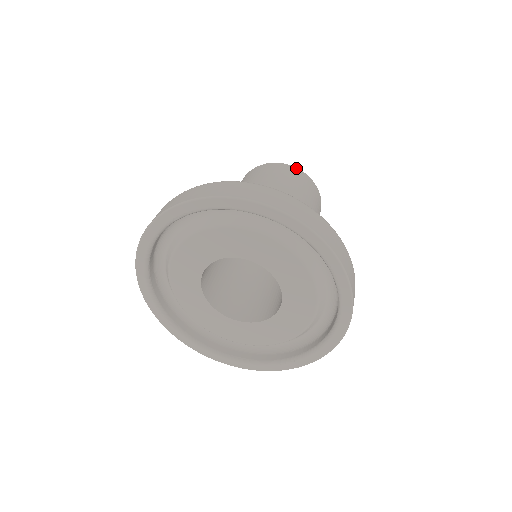
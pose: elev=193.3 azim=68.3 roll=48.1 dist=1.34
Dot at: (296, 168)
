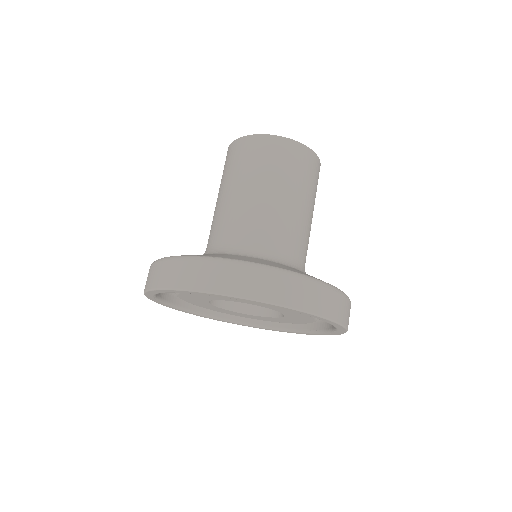
Dot at: (247, 137)
